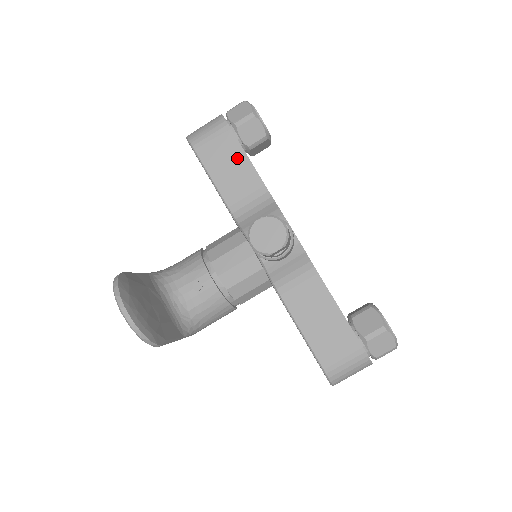
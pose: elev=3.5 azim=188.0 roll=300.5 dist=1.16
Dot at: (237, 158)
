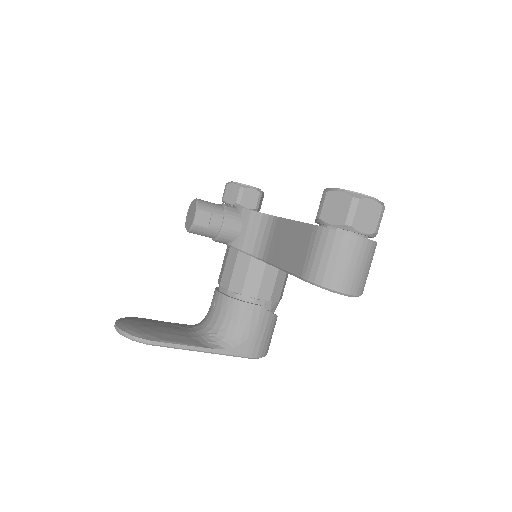
Dot at: occluded
